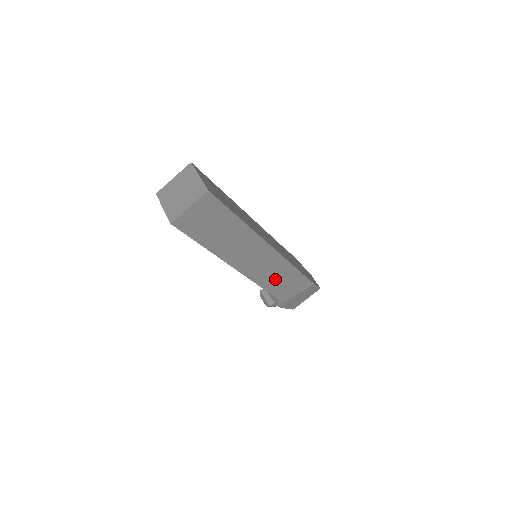
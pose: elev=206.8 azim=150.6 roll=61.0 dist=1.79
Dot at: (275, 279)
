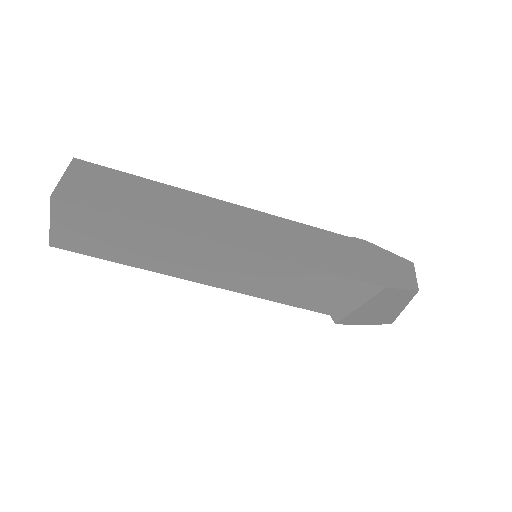
Dot at: (290, 288)
